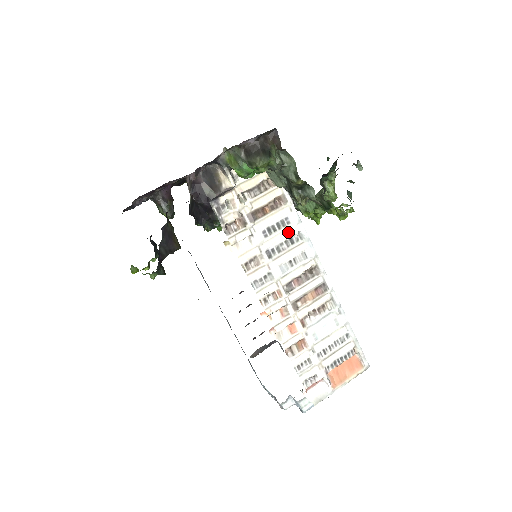
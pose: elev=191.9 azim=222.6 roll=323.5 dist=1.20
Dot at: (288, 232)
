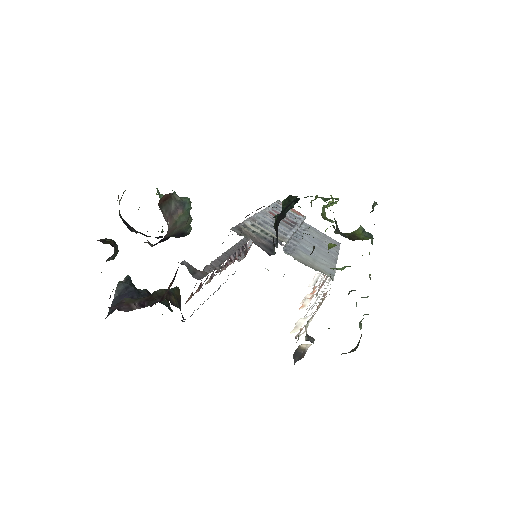
Dot at: occluded
